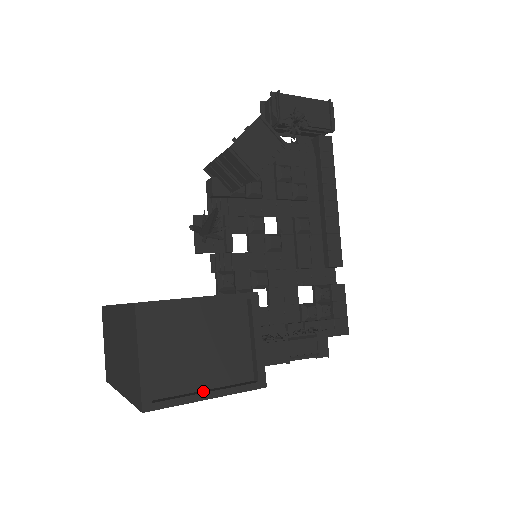
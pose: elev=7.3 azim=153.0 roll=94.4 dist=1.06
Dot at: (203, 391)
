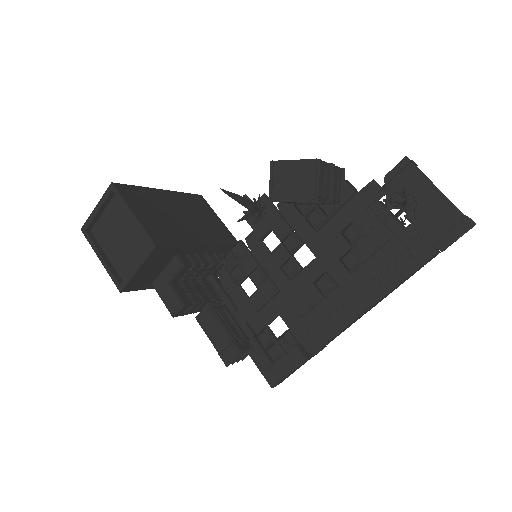
Dot at: (104, 255)
